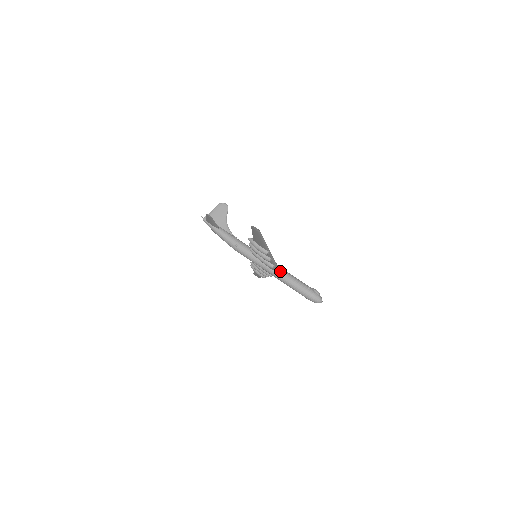
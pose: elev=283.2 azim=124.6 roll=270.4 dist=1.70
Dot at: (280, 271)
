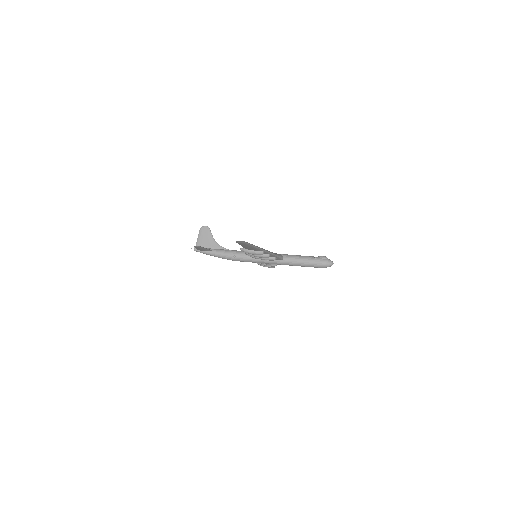
Dot at: (283, 258)
